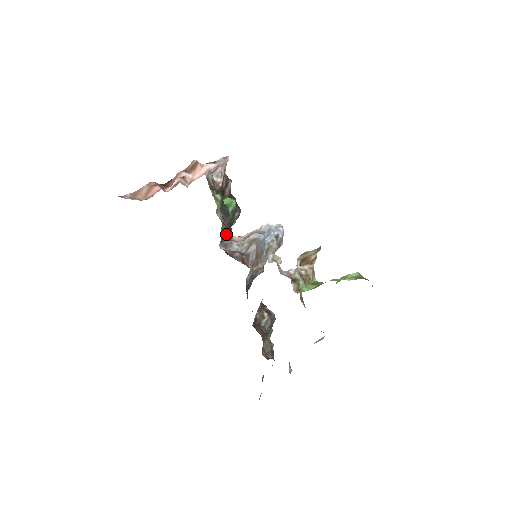
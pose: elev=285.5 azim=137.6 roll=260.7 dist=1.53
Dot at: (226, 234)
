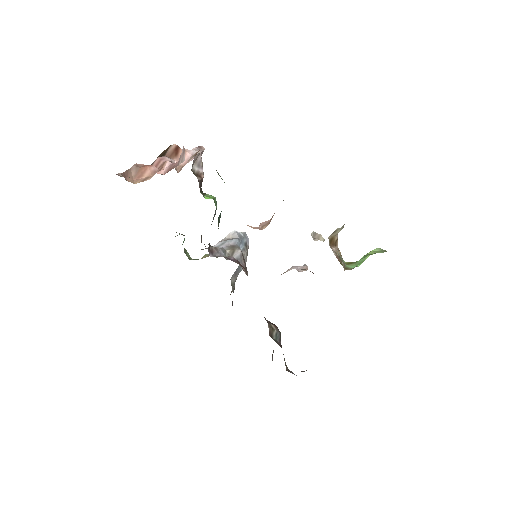
Dot at: occluded
